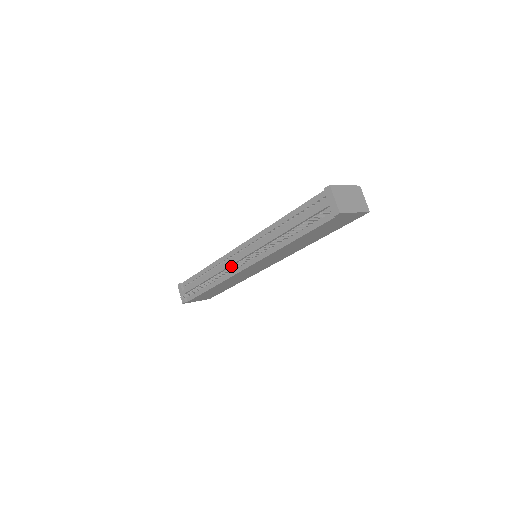
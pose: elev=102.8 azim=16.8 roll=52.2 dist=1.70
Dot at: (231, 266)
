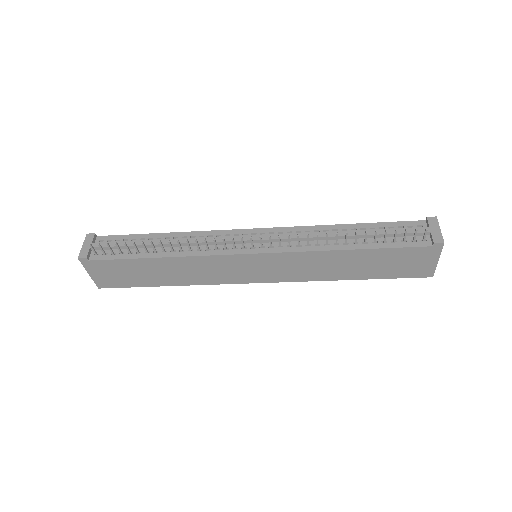
Dot at: occluded
